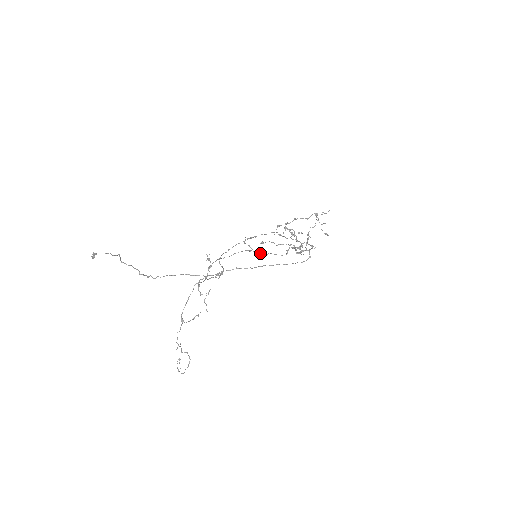
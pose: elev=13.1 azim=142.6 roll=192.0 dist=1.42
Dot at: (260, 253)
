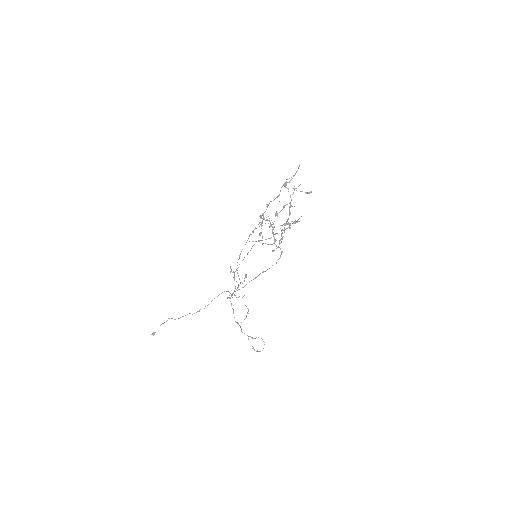
Dot at: occluded
